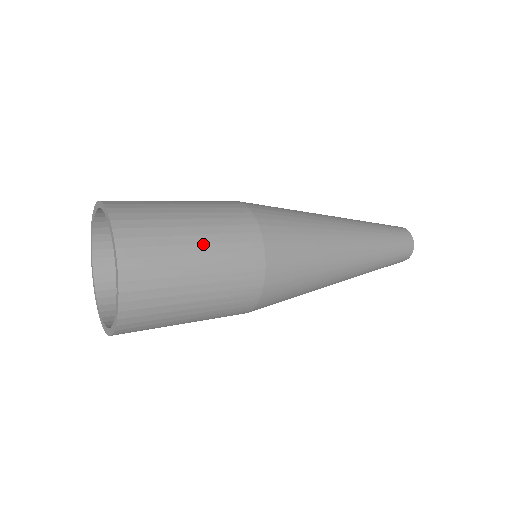
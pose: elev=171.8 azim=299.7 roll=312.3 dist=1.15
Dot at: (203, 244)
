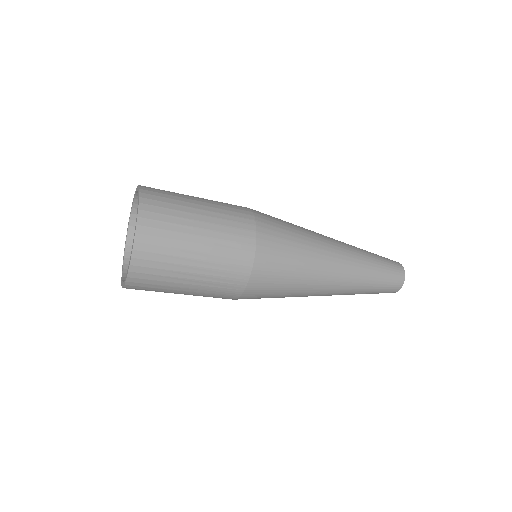
Dot at: (206, 229)
